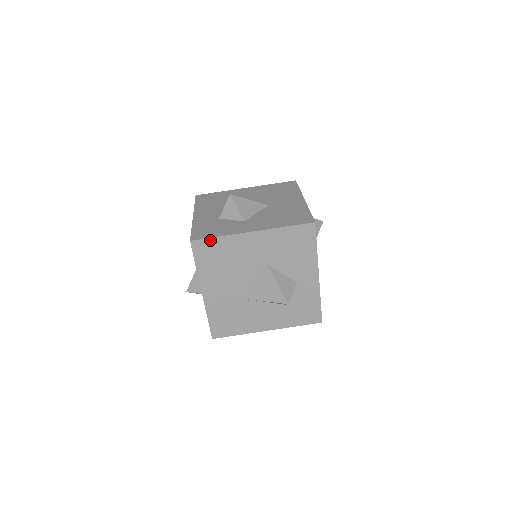
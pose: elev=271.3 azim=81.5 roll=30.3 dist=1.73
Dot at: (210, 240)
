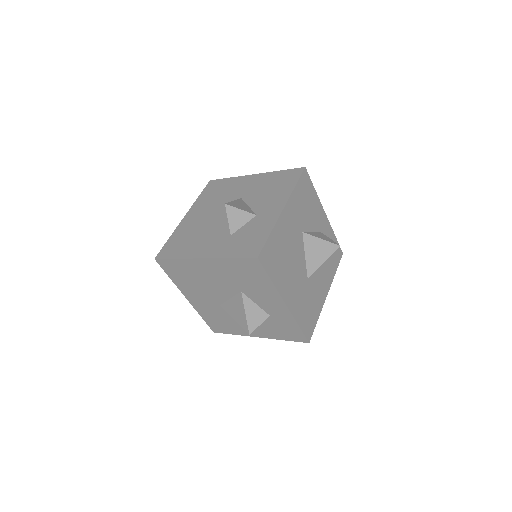
Dot at: (267, 243)
